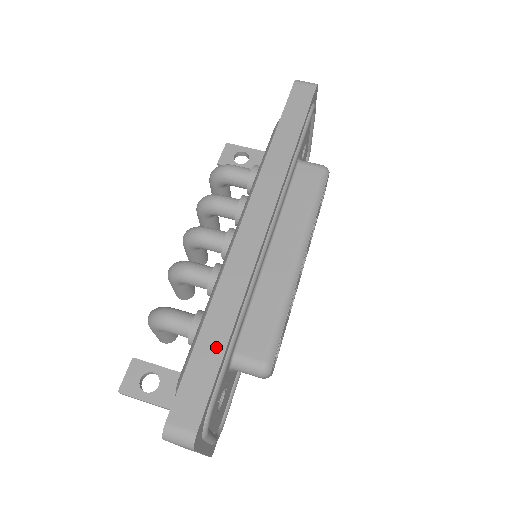
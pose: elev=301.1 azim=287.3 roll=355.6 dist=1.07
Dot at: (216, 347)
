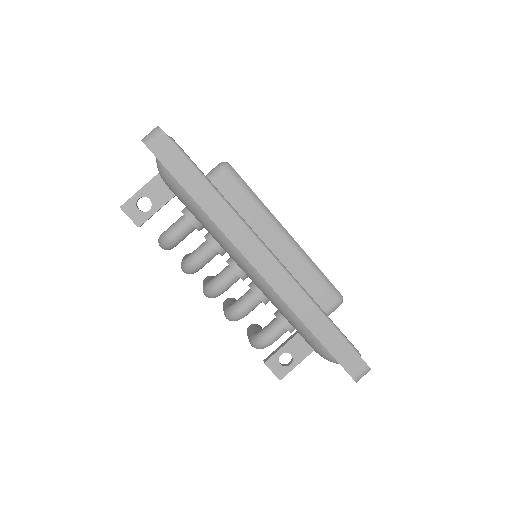
Dot at: (331, 333)
